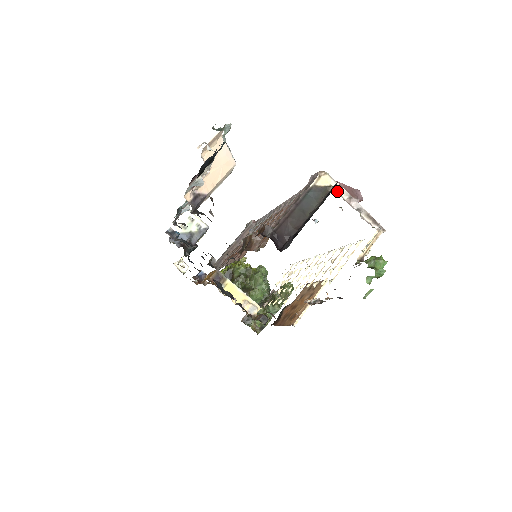
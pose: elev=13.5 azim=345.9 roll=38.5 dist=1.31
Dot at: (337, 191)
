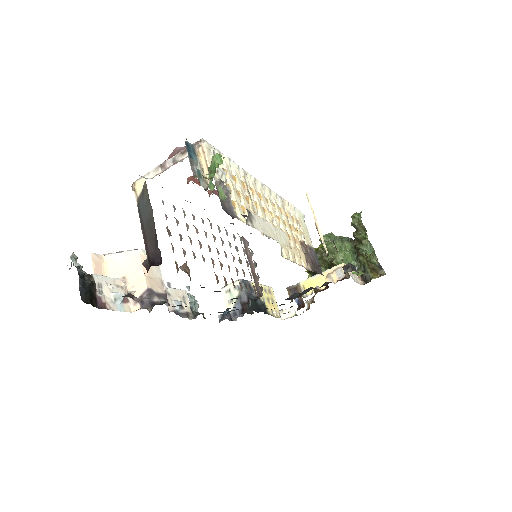
Dot at: (152, 177)
